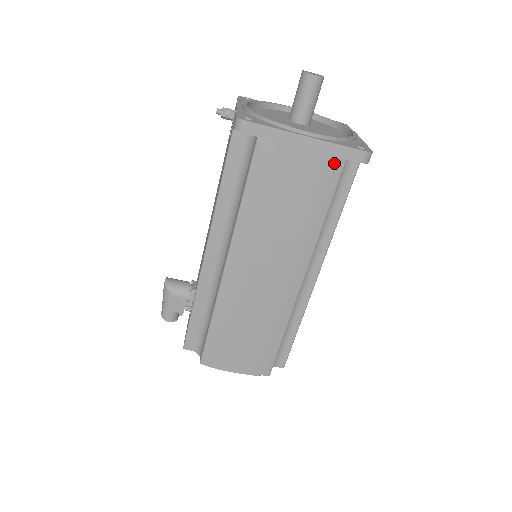
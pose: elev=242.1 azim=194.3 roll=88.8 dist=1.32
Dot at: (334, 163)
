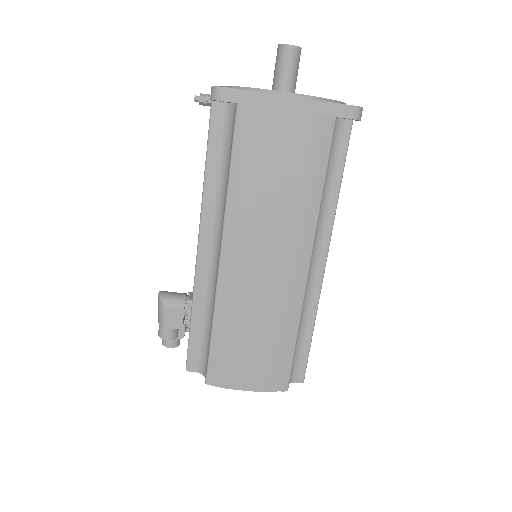
Dot at: (323, 123)
